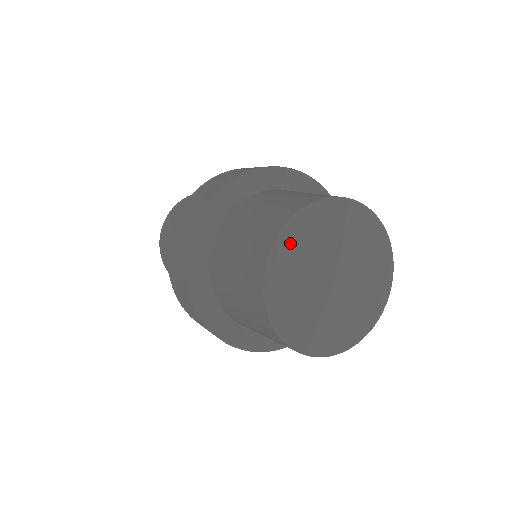
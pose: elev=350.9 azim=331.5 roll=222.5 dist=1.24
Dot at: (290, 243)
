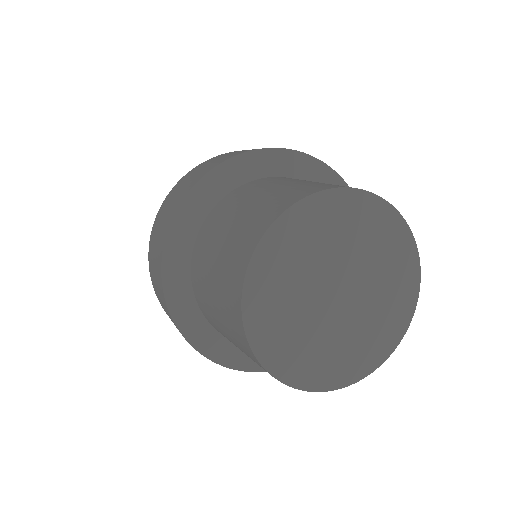
Dot at: (281, 245)
